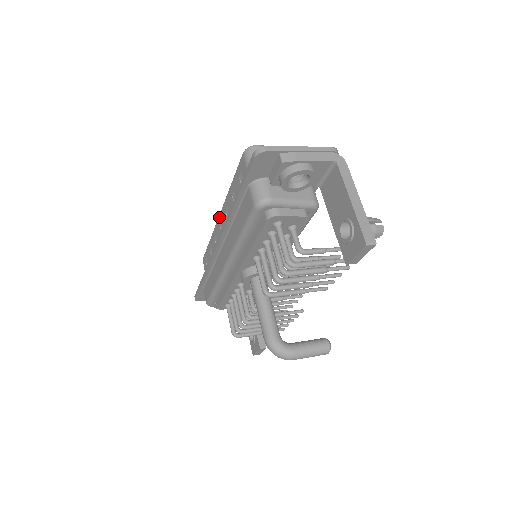
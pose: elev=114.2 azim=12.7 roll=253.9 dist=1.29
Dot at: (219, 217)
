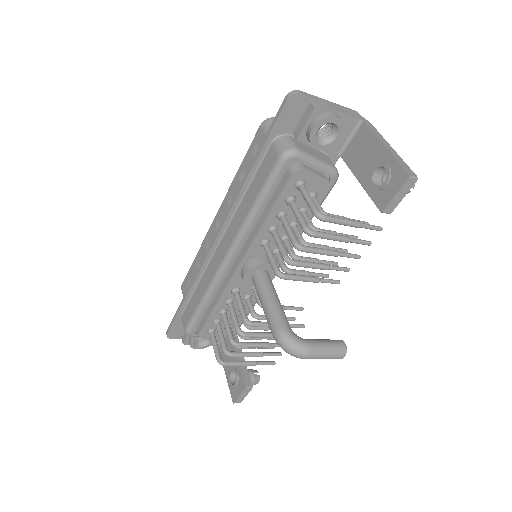
Dot at: (216, 217)
